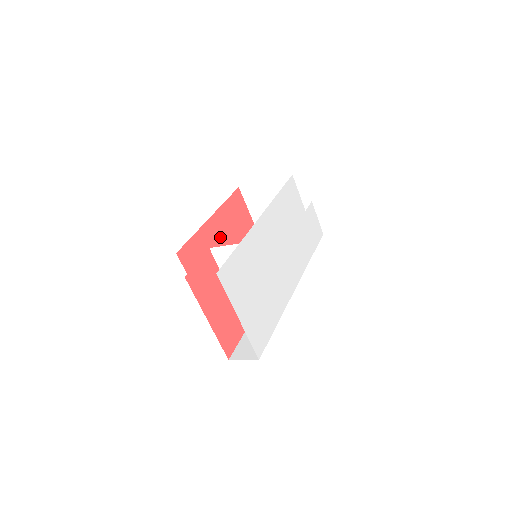
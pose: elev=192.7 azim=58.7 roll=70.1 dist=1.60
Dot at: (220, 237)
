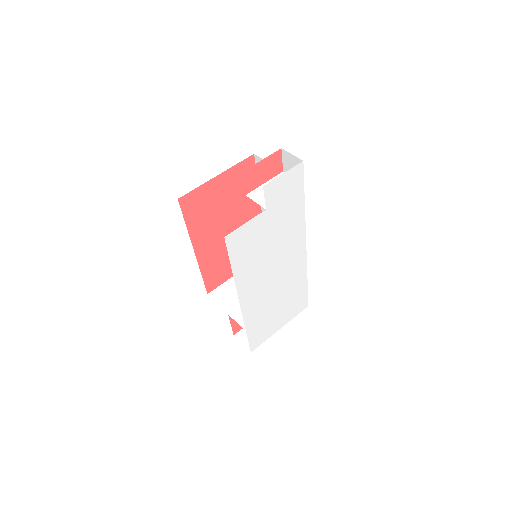
Dot at: (214, 240)
